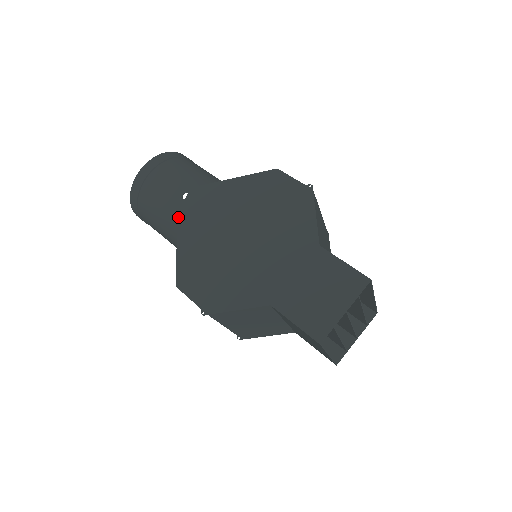
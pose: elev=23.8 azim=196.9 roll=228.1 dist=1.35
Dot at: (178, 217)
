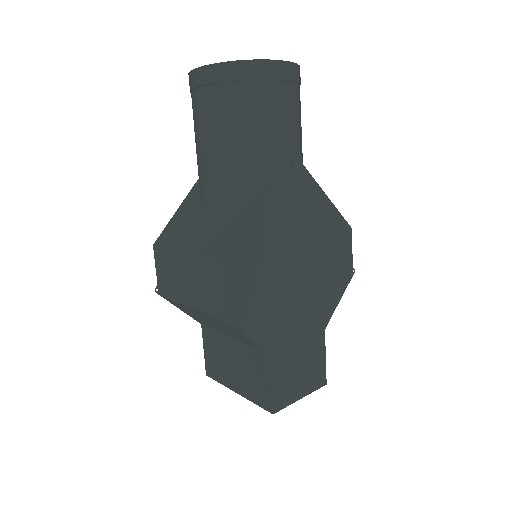
Dot at: (271, 180)
